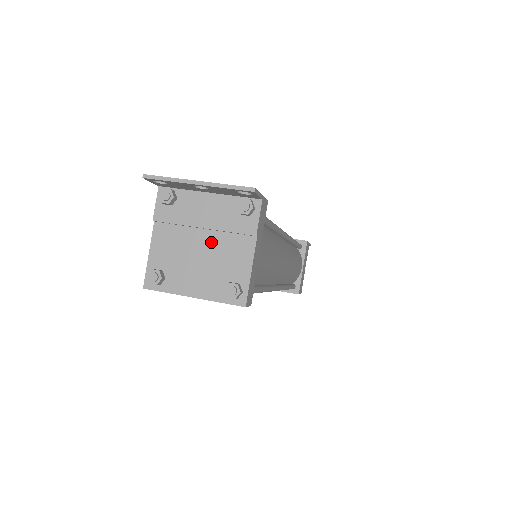
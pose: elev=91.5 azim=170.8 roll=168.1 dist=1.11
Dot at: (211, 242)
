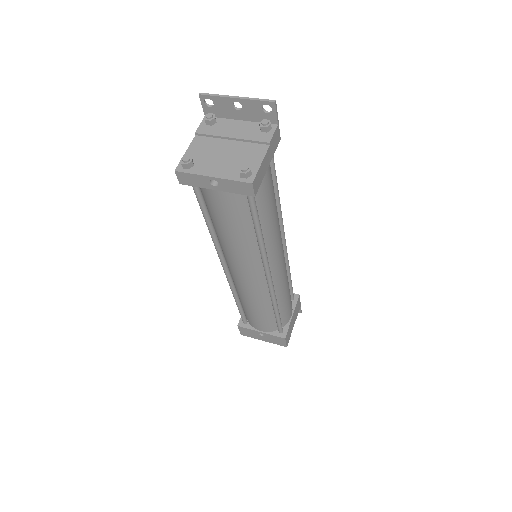
Dot at: (235, 147)
